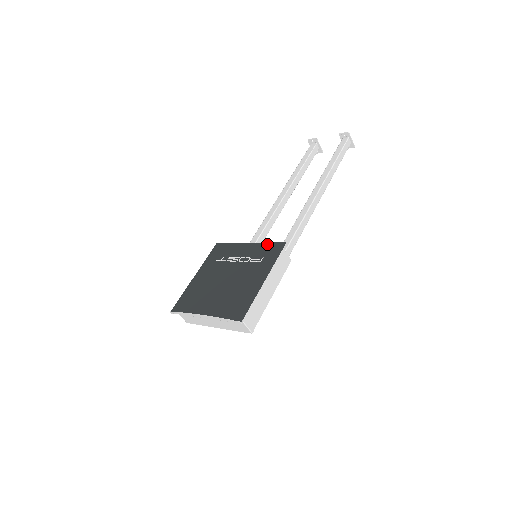
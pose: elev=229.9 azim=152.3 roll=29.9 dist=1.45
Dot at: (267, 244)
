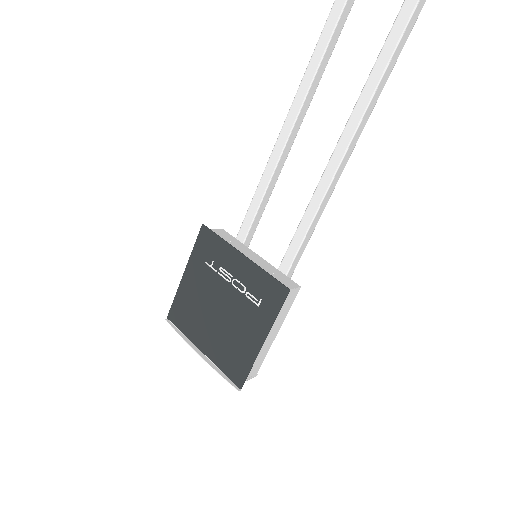
Dot at: (266, 276)
